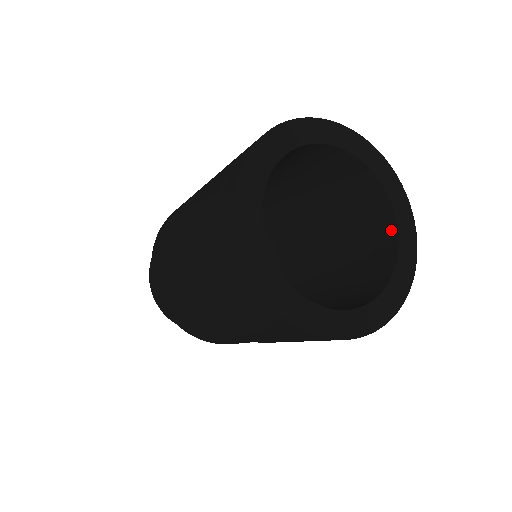
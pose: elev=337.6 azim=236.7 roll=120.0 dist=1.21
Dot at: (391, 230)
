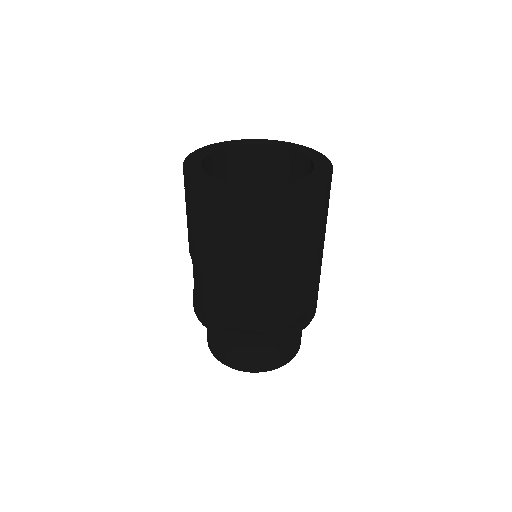
Dot at: (300, 158)
